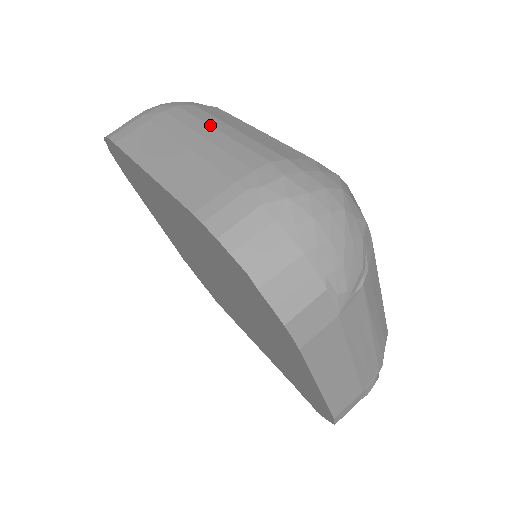
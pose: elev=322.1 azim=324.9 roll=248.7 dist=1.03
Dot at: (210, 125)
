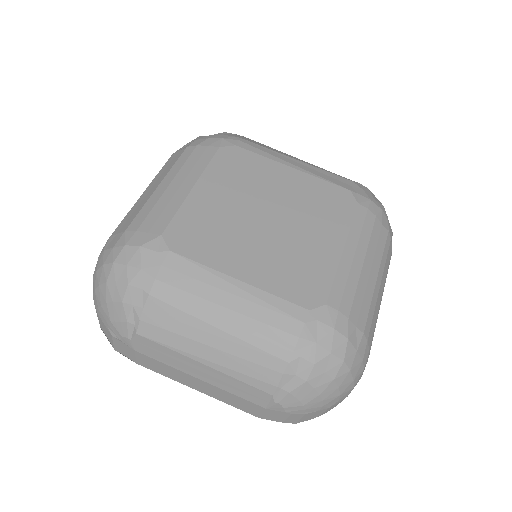
Dot at: occluded
